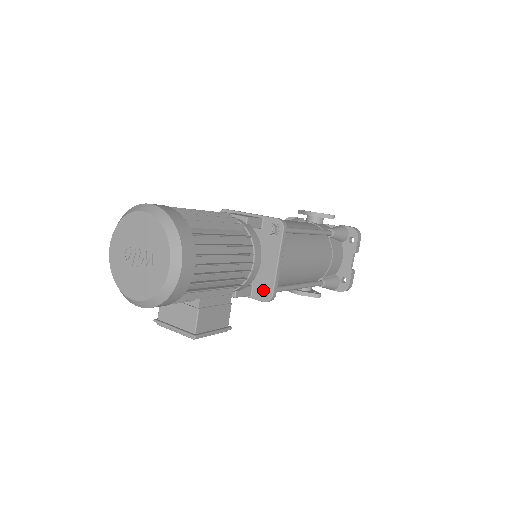
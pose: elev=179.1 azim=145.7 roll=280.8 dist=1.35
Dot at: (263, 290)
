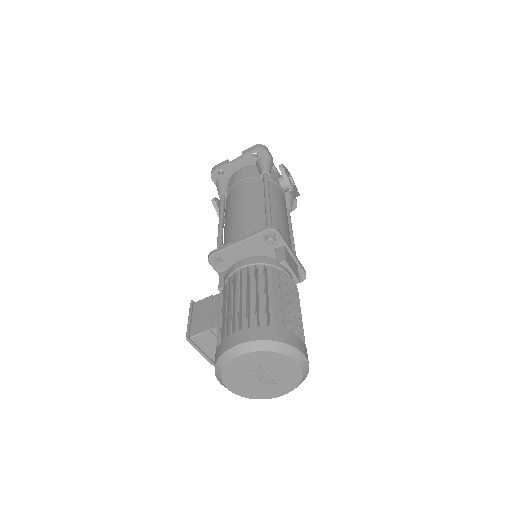
Dot at: occluded
